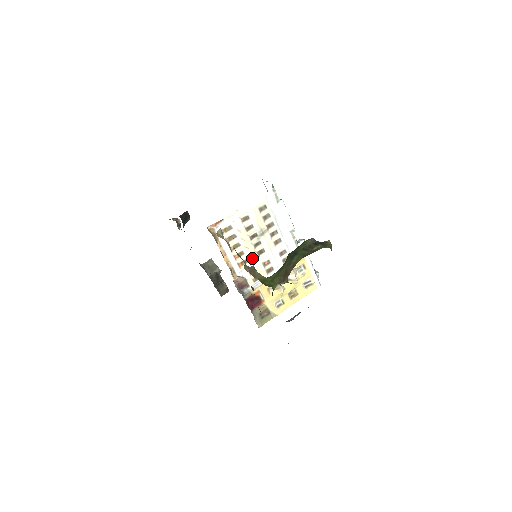
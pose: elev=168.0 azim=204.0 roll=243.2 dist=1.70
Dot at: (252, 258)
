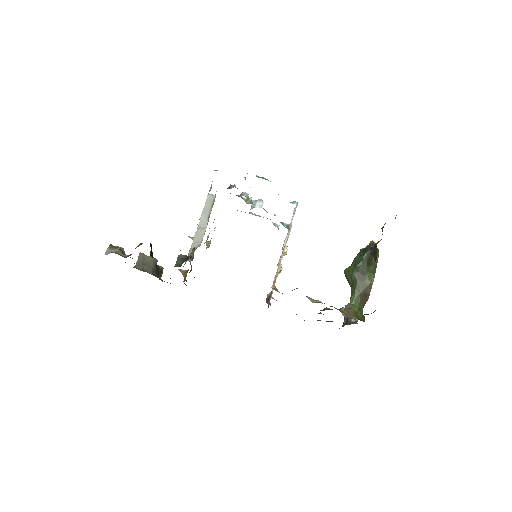
Dot at: occluded
